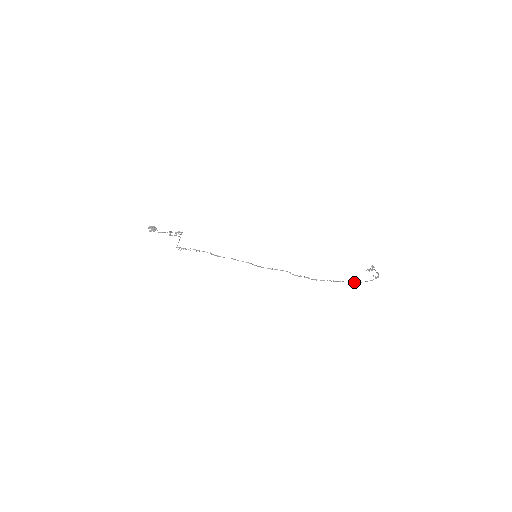
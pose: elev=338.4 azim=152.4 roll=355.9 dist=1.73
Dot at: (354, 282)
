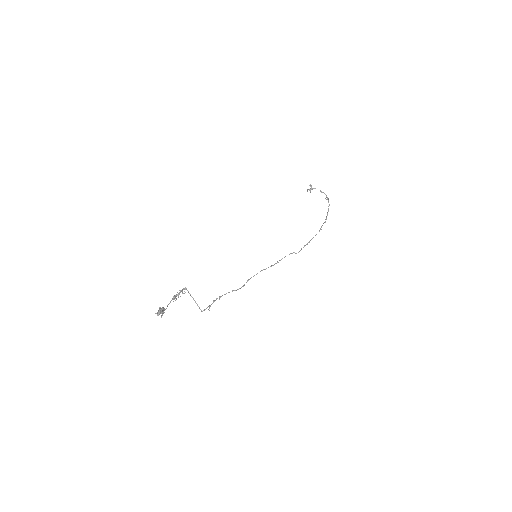
Dot at: occluded
